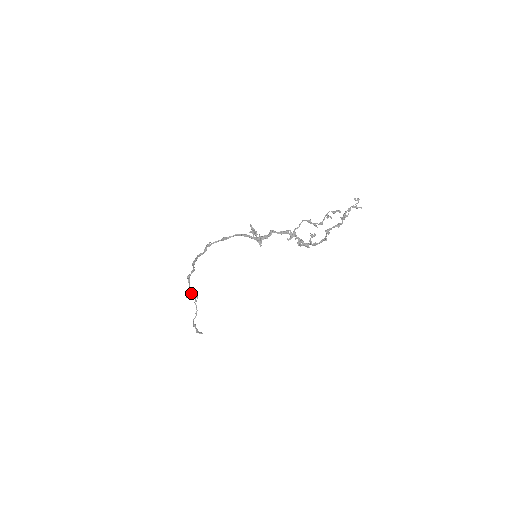
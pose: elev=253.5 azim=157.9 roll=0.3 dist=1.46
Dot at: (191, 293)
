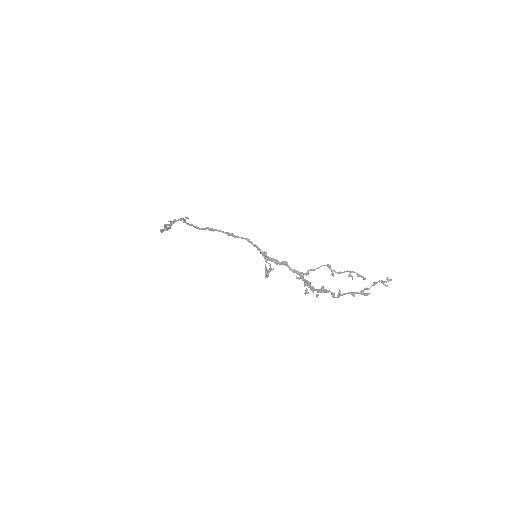
Dot at: (170, 220)
